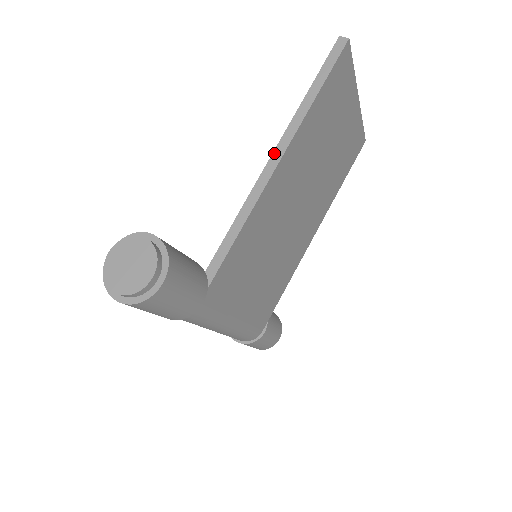
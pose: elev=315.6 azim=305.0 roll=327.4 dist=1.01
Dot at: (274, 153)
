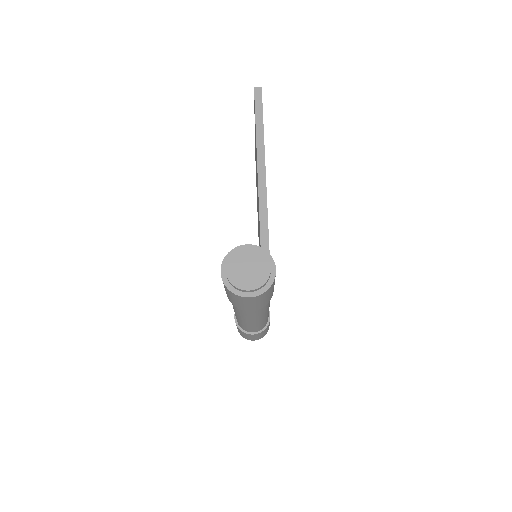
Dot at: (259, 173)
